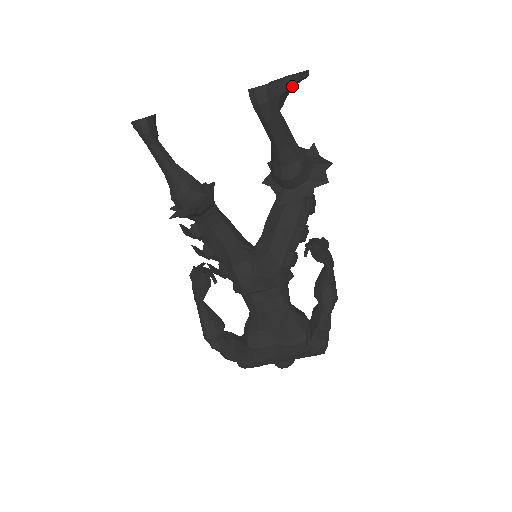
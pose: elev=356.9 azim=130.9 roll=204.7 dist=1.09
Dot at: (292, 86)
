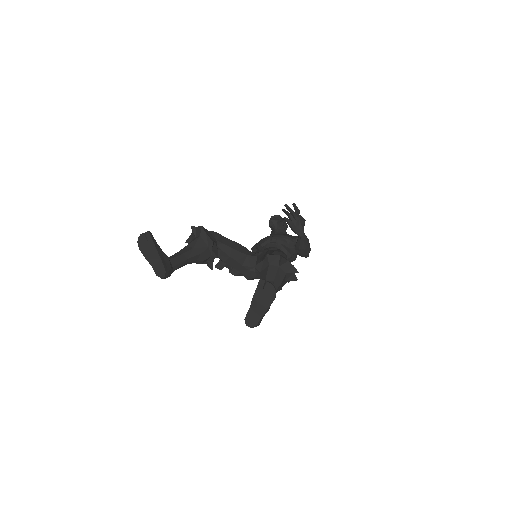
Dot at: occluded
